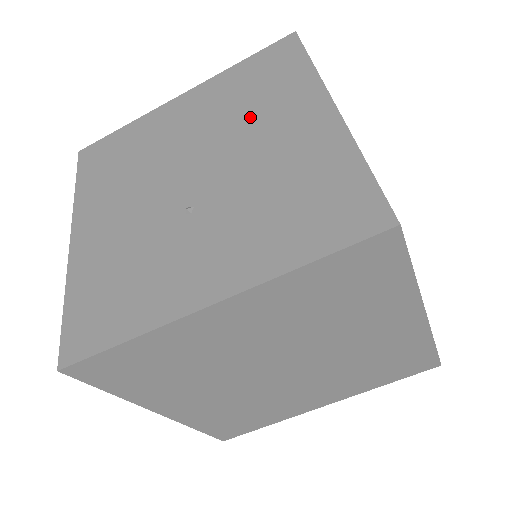
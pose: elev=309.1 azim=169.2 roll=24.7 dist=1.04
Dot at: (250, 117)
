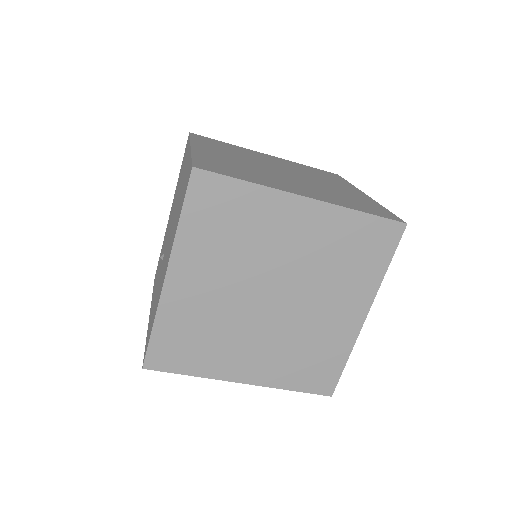
Dot at: occluded
